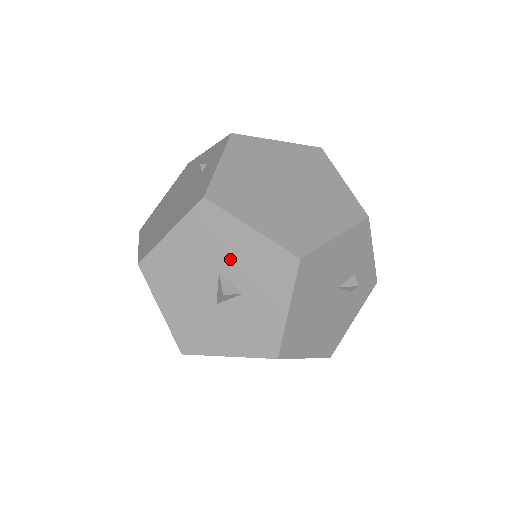
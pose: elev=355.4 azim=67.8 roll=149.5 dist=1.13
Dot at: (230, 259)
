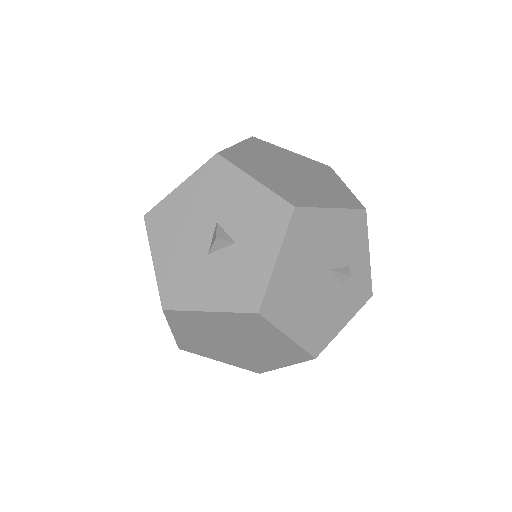
Dot at: (229, 209)
